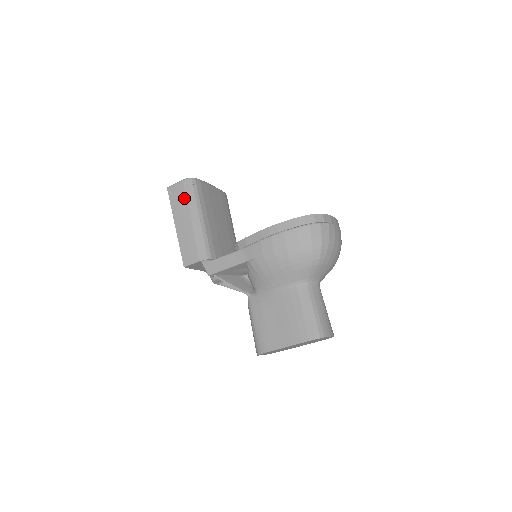
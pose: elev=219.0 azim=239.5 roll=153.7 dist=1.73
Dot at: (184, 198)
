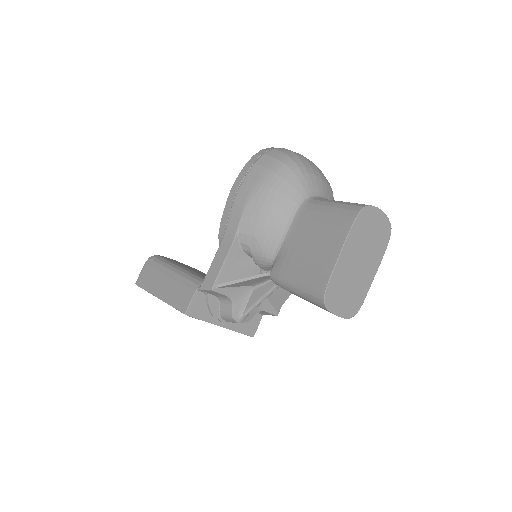
Dot at: (153, 271)
